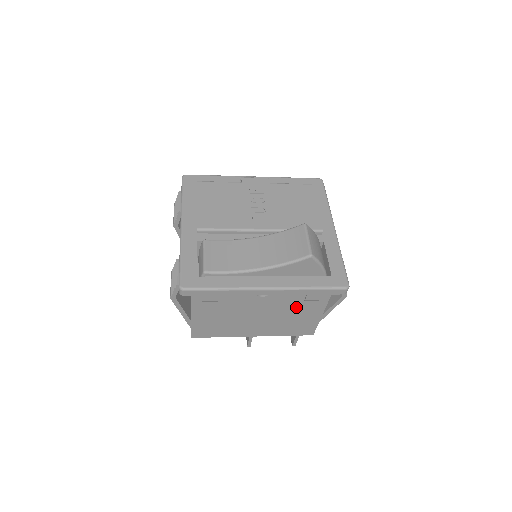
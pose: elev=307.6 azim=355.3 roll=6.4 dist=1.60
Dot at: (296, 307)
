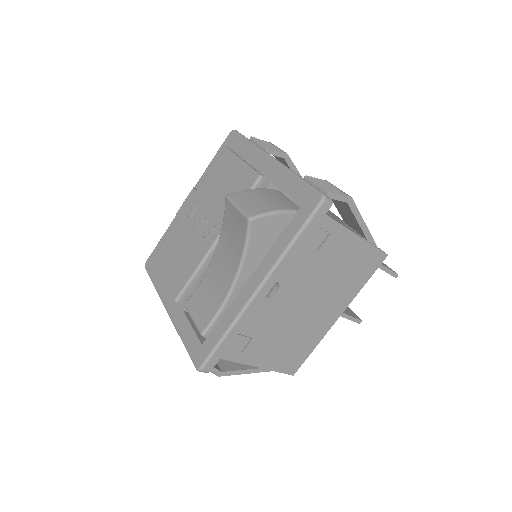
Dot at: (323, 262)
